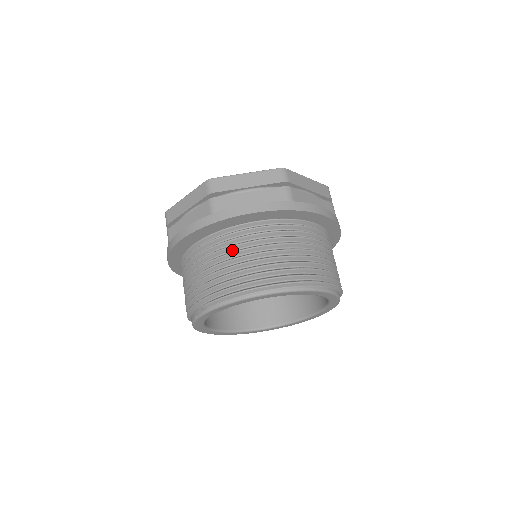
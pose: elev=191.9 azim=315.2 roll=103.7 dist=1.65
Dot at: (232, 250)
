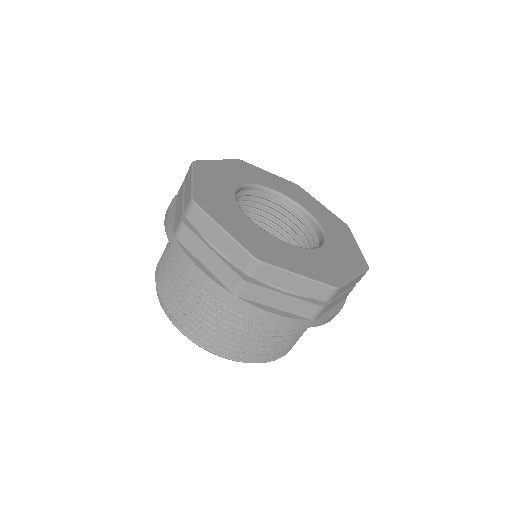
Dot at: (229, 316)
